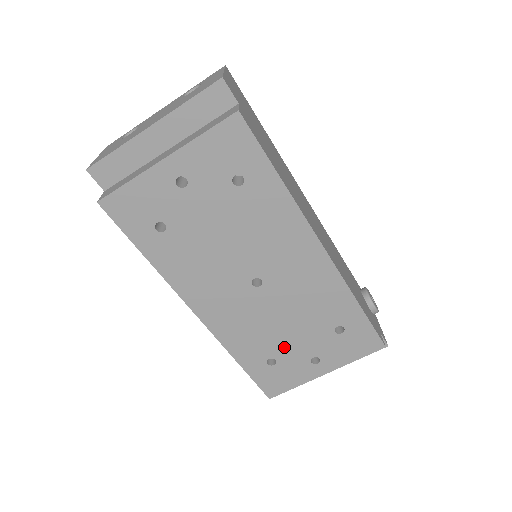
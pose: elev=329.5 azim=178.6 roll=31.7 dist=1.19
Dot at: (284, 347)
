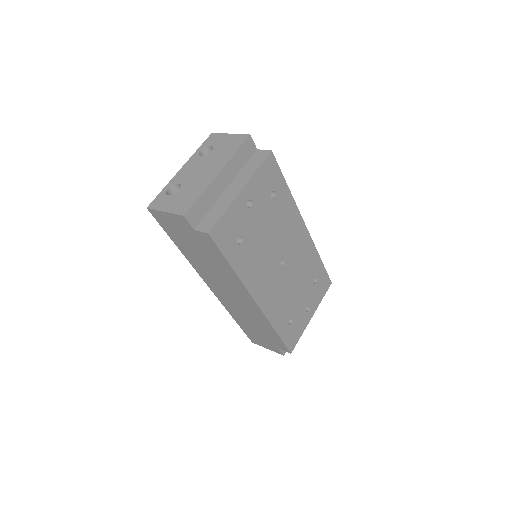
Dot at: (295, 306)
